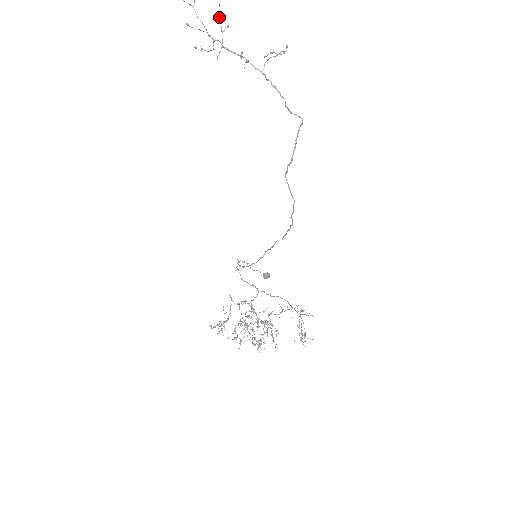
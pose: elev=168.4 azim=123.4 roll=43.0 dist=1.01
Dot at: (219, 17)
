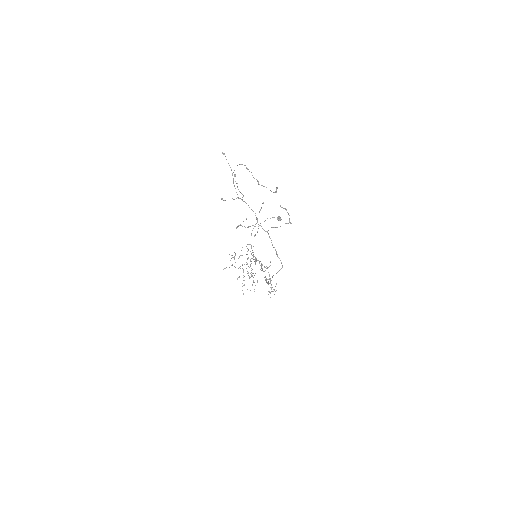
Dot at: (237, 227)
